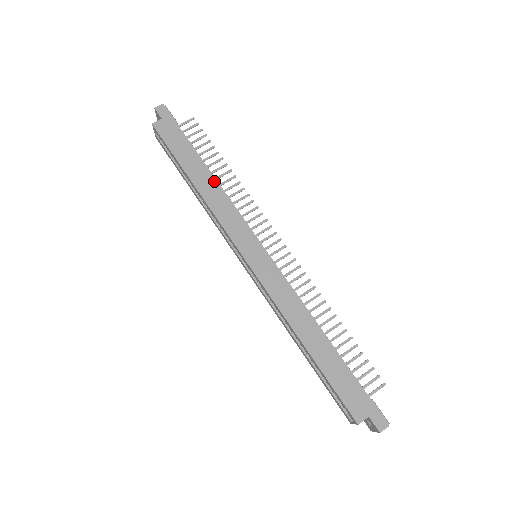
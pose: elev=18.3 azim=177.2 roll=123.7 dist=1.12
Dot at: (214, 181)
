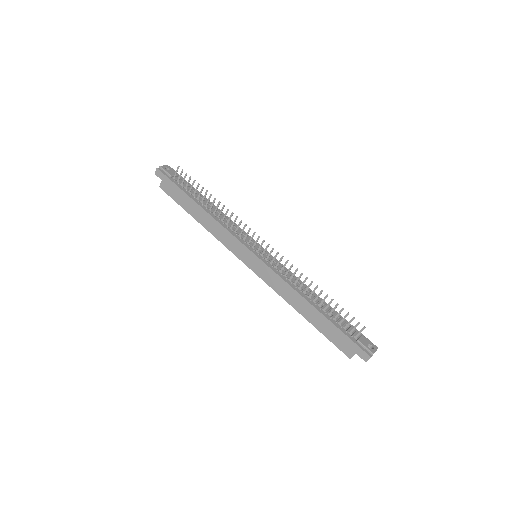
Dot at: (208, 215)
